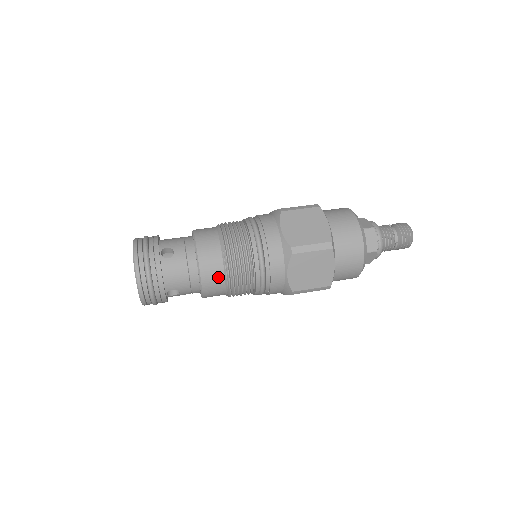
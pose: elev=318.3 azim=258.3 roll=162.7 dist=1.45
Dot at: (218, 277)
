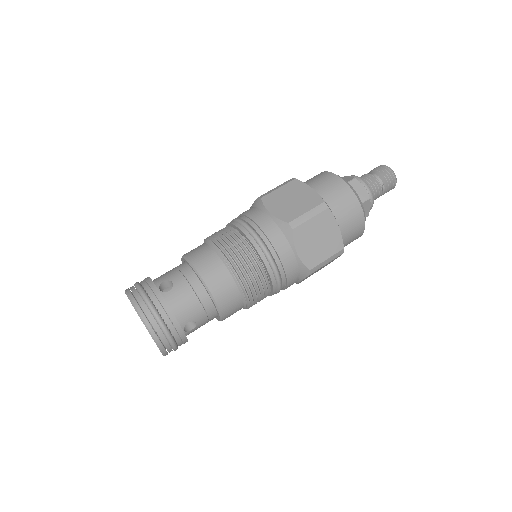
Dot at: (229, 287)
